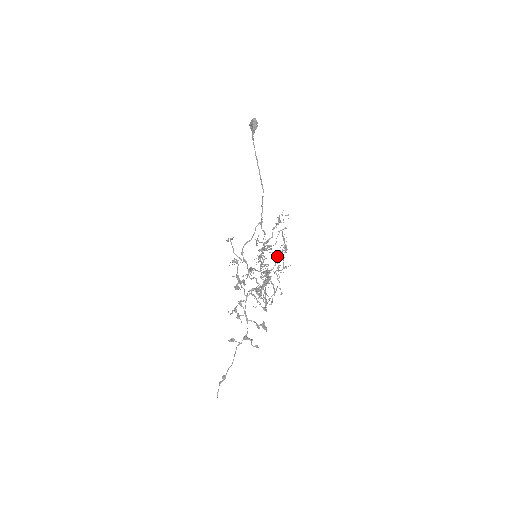
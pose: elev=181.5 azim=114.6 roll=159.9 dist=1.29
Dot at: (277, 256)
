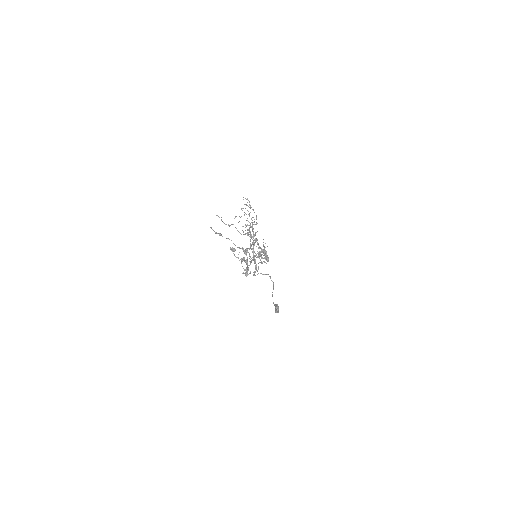
Dot at: occluded
